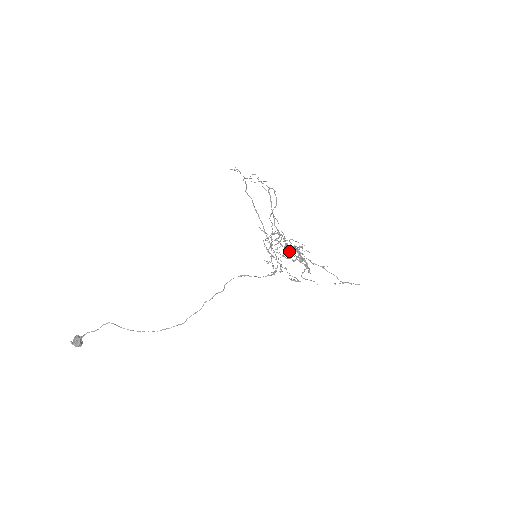
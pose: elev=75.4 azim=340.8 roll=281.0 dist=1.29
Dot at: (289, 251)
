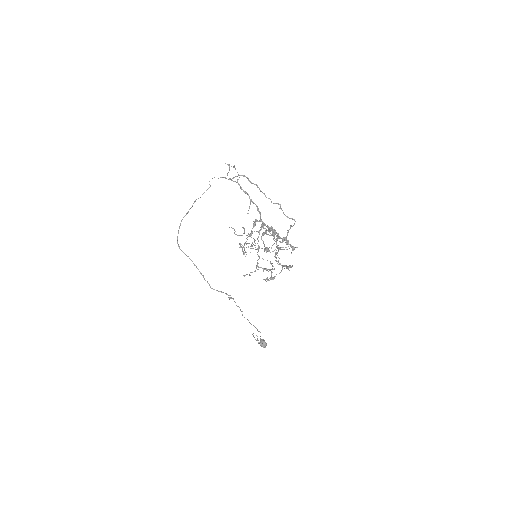
Dot at: (273, 234)
